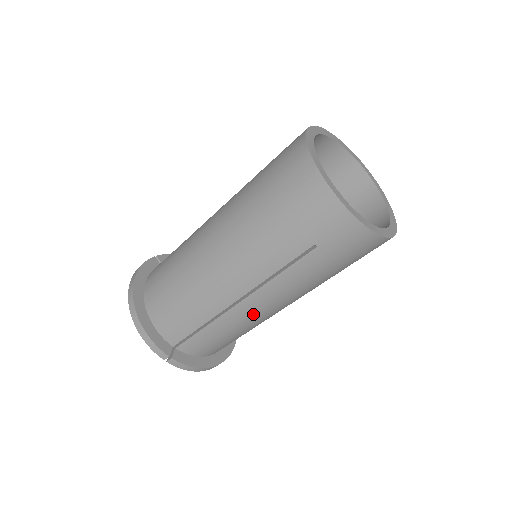
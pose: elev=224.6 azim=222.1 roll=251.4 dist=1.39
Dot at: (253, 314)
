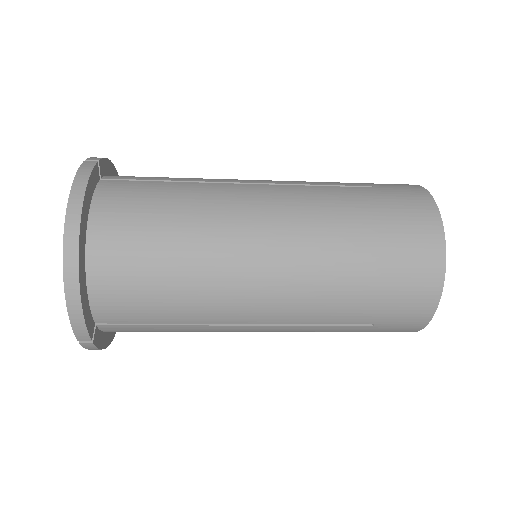
Dot at: (234, 331)
